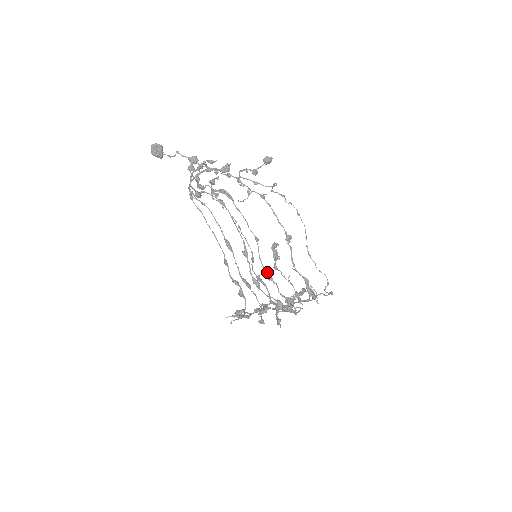
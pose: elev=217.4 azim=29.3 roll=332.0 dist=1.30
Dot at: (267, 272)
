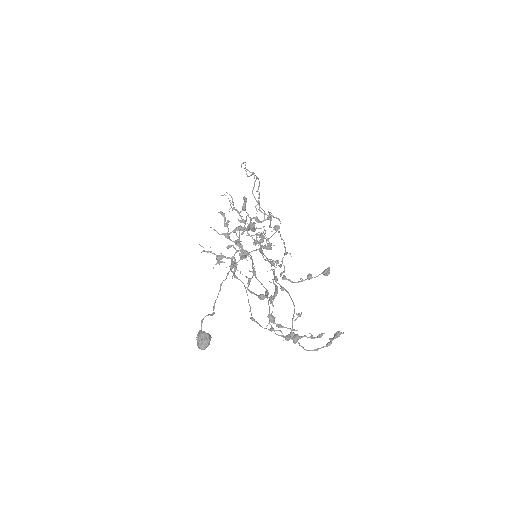
Dot at: (263, 254)
